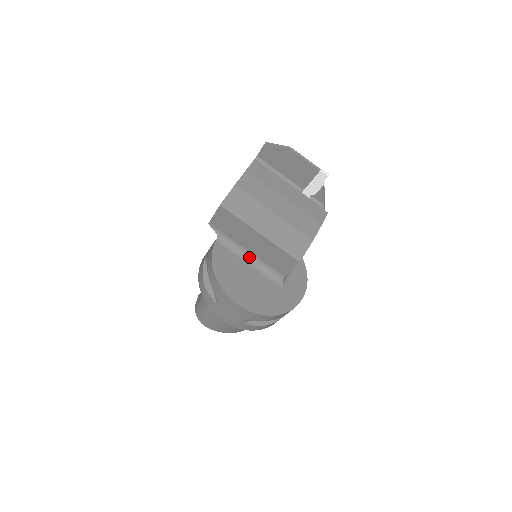
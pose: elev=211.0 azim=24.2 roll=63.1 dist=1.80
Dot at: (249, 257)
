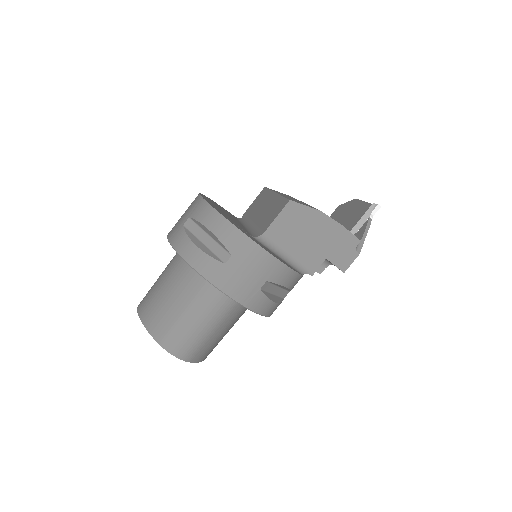
Dot at: (249, 226)
